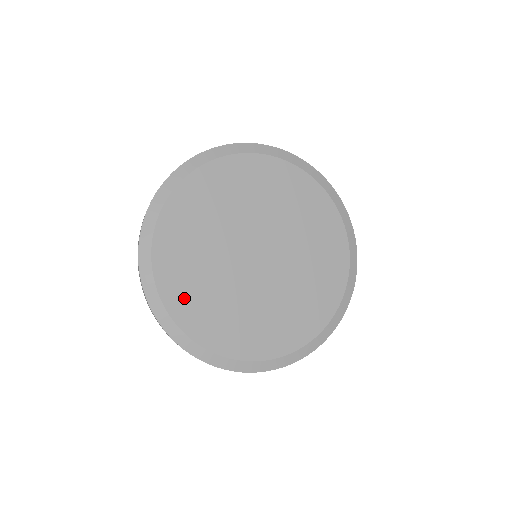
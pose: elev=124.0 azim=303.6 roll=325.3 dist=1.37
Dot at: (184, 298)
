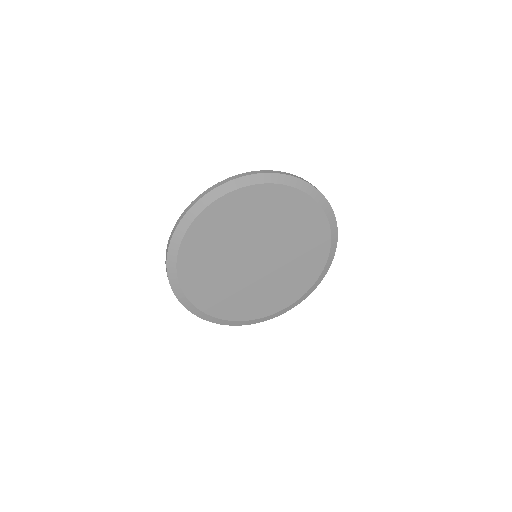
Dot at: (196, 283)
